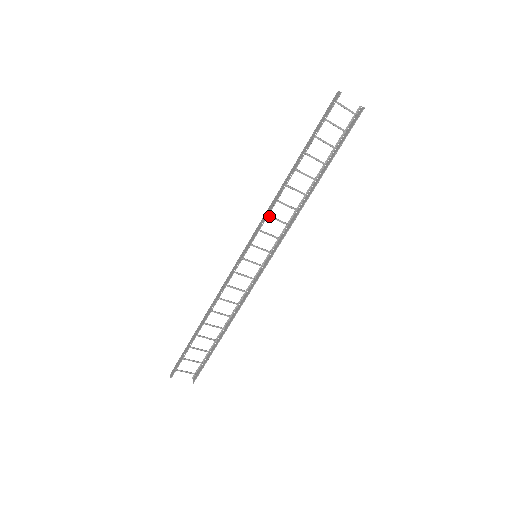
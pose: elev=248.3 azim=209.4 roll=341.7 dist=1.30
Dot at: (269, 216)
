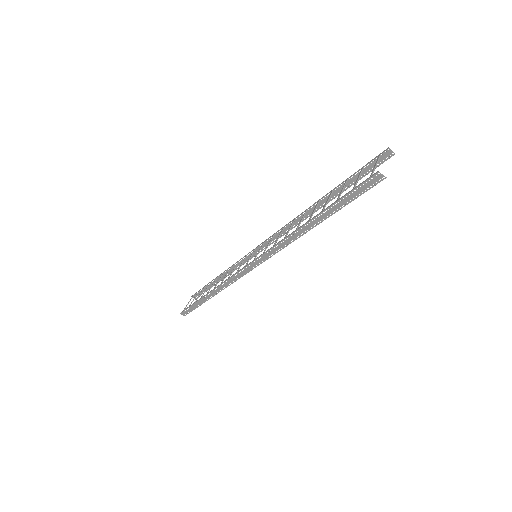
Dot at: (274, 243)
